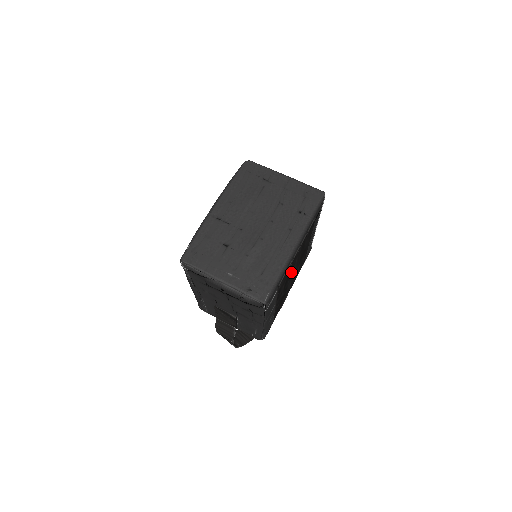
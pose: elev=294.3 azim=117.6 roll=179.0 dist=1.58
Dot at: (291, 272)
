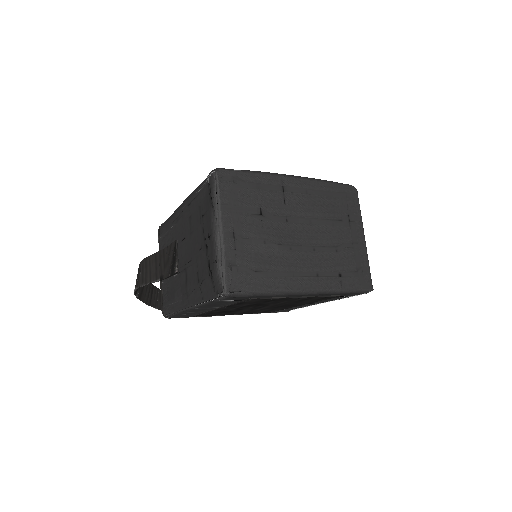
Dot at: (265, 304)
